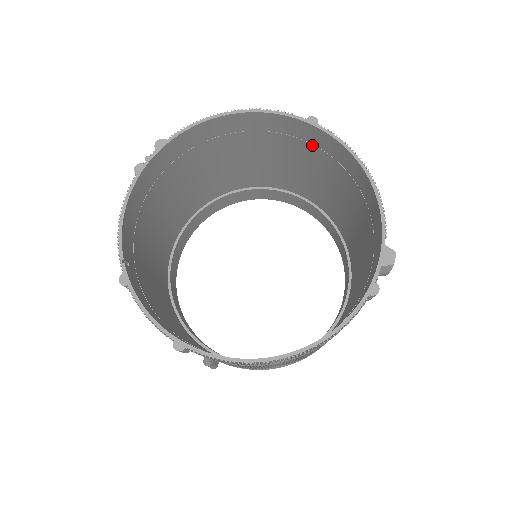
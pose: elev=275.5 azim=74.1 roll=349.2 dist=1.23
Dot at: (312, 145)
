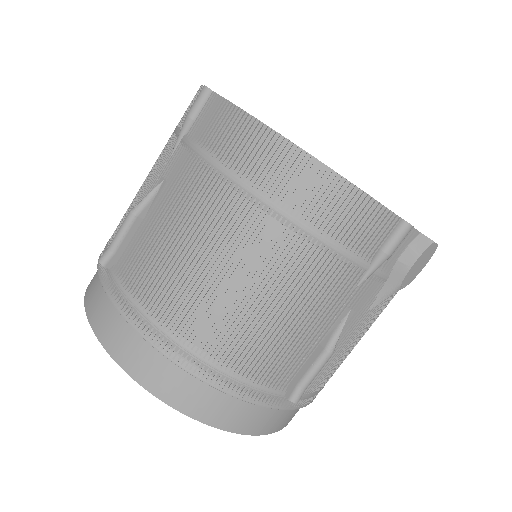
Dot at: occluded
